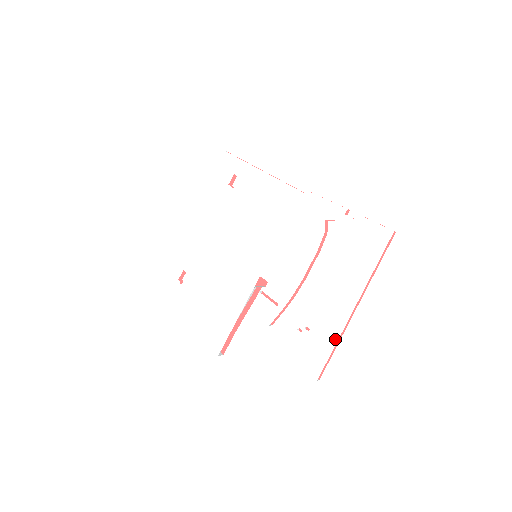
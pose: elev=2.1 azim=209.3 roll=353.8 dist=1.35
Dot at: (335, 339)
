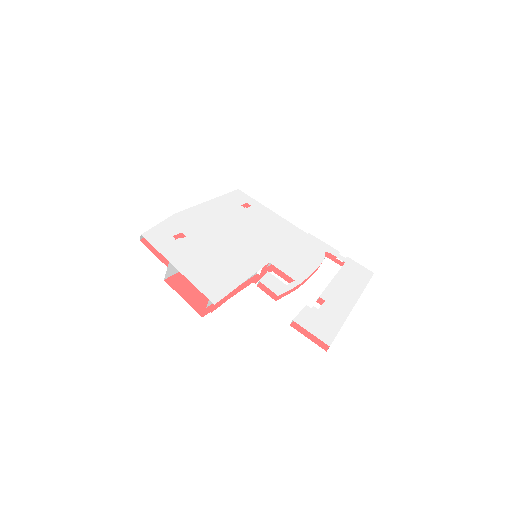
Dot at: (343, 320)
